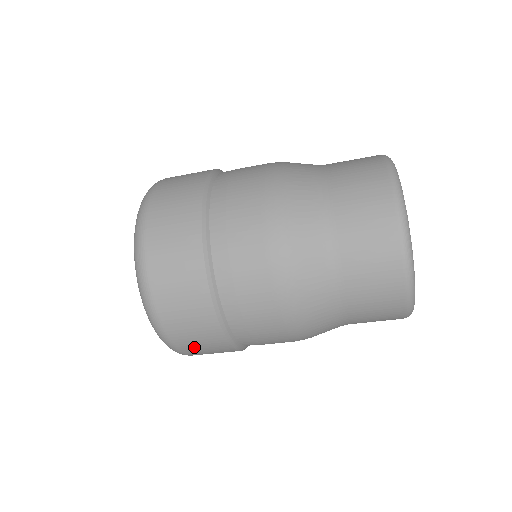
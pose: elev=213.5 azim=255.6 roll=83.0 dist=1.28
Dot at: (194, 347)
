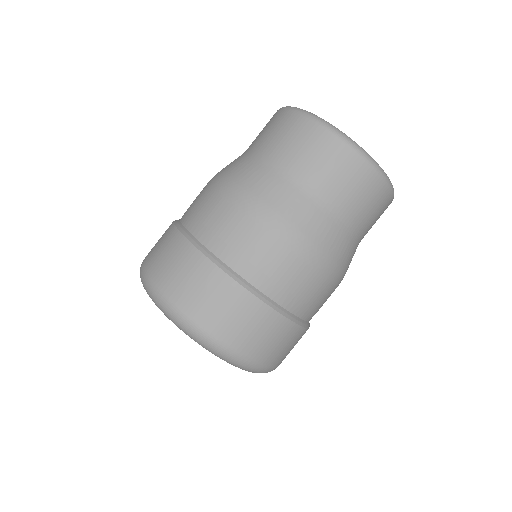
Dot at: (250, 340)
